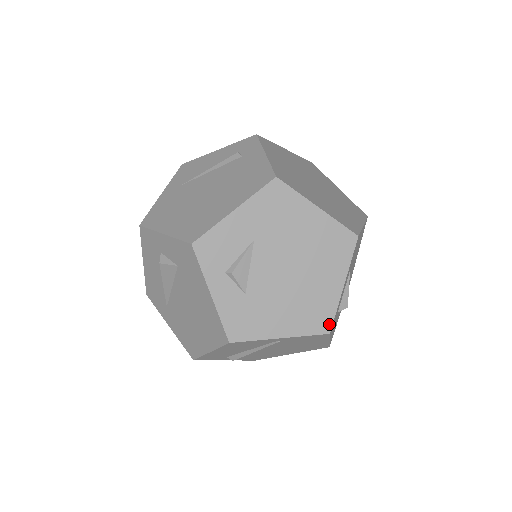
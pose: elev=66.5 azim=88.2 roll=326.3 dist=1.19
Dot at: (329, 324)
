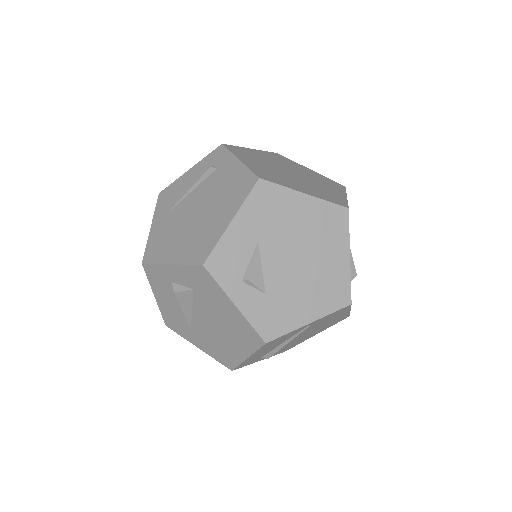
Dot at: (348, 296)
